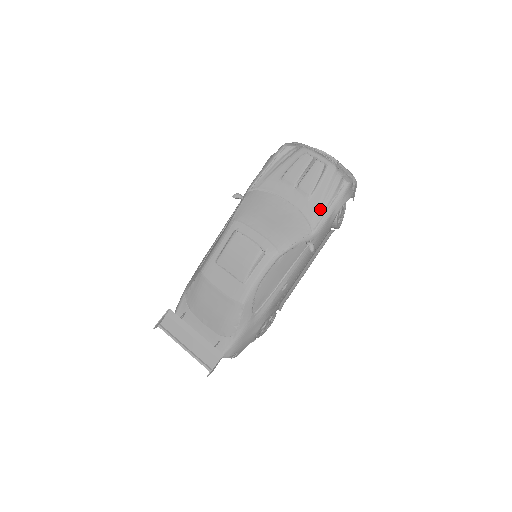
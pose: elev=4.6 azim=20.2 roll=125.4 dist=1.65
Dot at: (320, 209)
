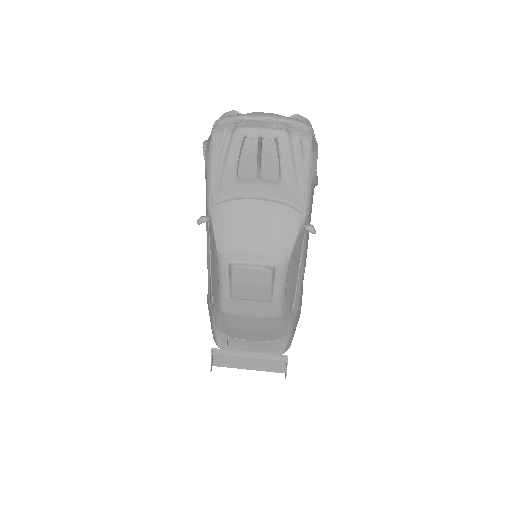
Dot at: (298, 188)
